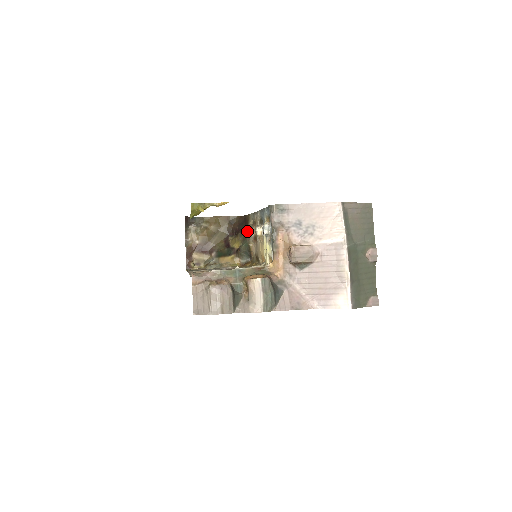
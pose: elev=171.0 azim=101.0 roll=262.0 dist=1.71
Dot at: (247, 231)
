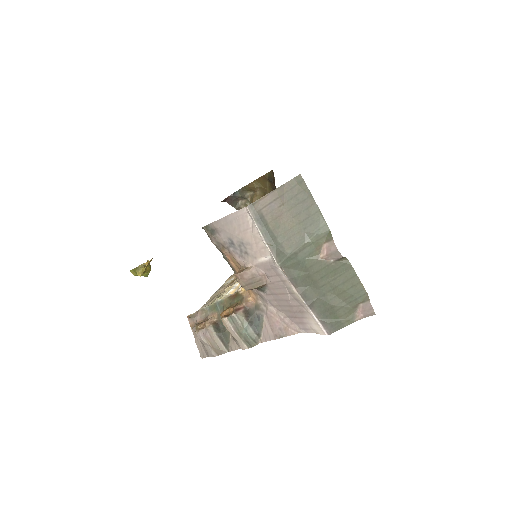
Dot at: occluded
